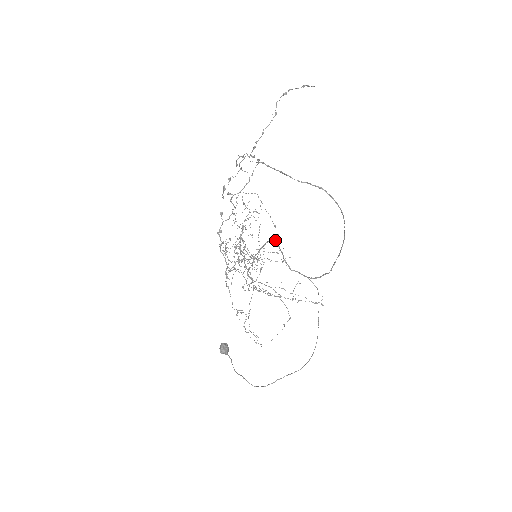
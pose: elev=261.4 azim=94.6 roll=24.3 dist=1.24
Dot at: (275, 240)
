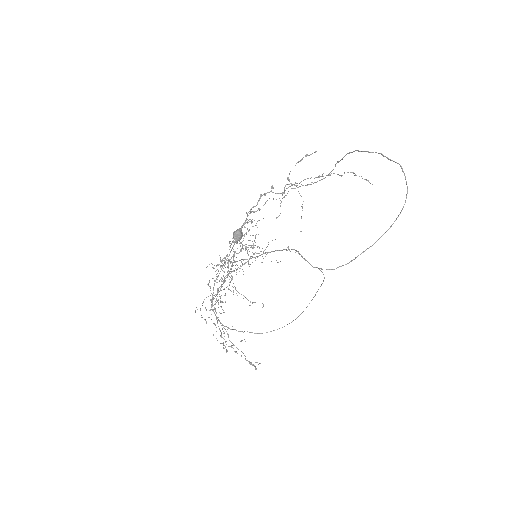
Dot at: (276, 260)
